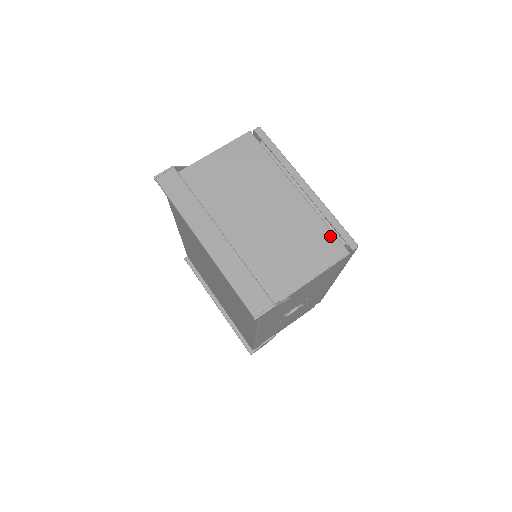
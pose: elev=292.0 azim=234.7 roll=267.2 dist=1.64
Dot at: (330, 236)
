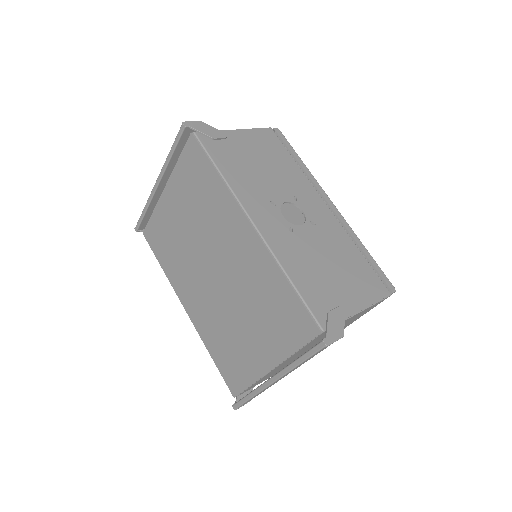
Dot at: occluded
